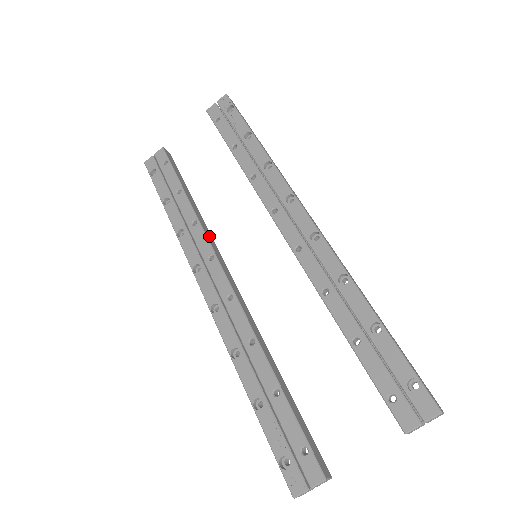
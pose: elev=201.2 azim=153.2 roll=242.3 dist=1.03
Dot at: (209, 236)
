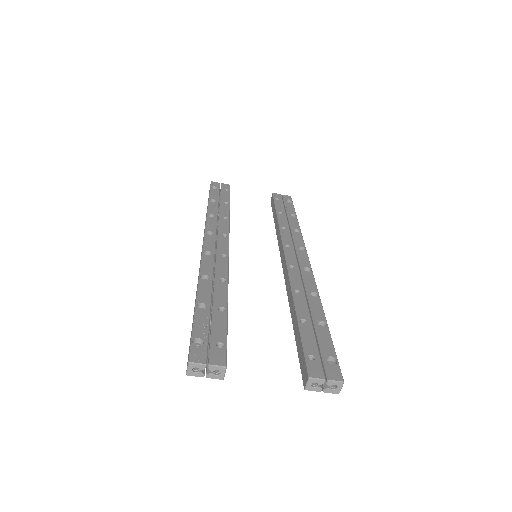
Dot at: occluded
